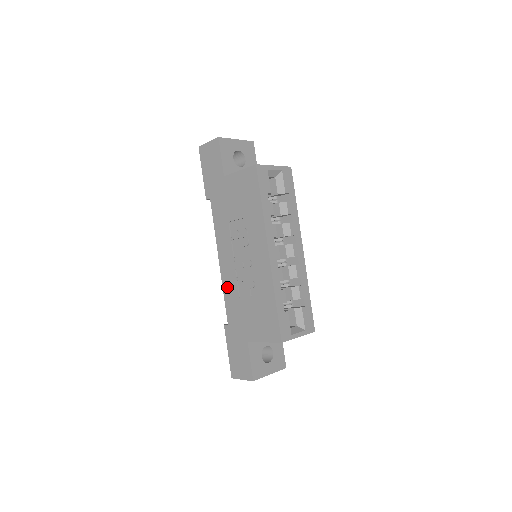
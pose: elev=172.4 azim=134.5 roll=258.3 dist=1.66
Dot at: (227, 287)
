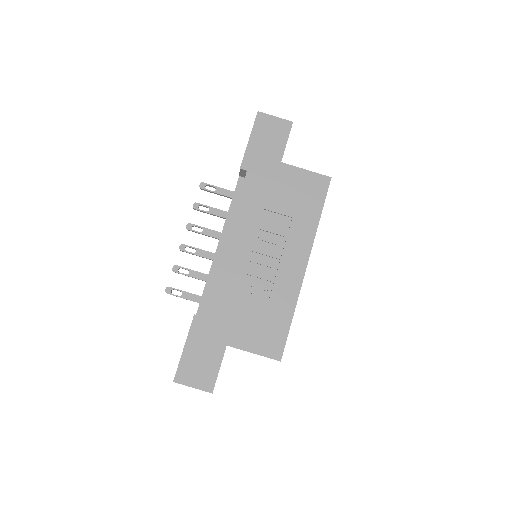
Dot at: (224, 275)
